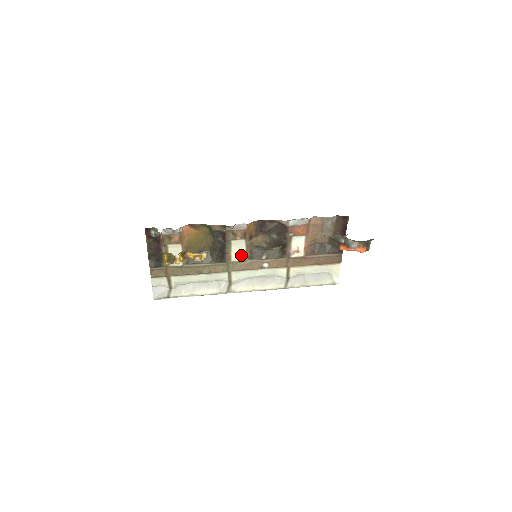
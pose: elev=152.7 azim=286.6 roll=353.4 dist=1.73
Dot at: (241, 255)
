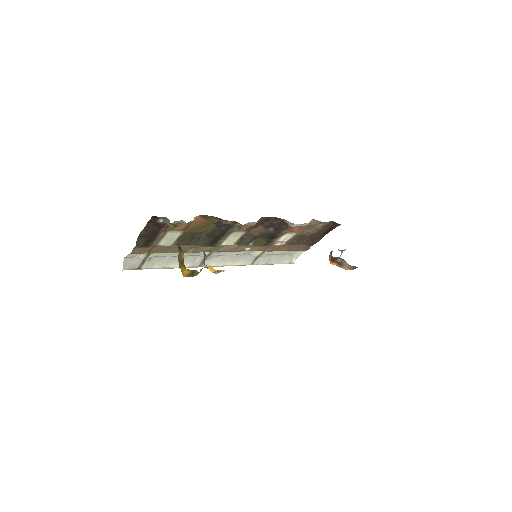
Dot at: (232, 241)
